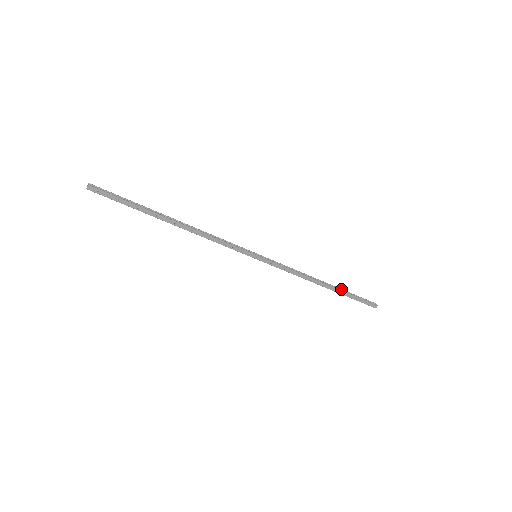
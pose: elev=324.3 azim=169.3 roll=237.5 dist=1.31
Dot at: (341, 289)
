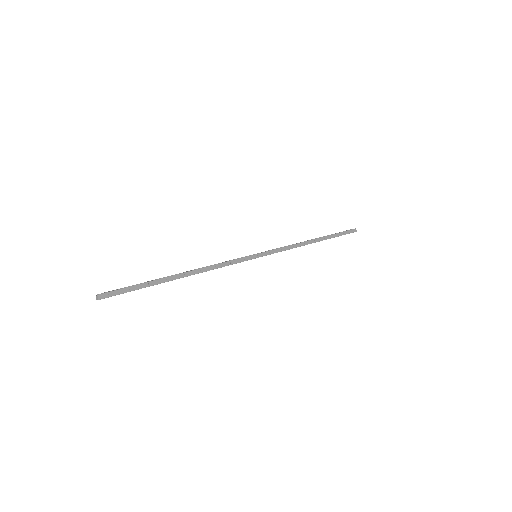
Dot at: (325, 236)
